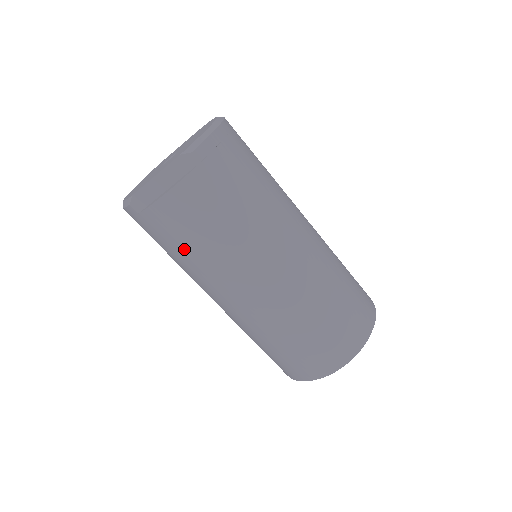
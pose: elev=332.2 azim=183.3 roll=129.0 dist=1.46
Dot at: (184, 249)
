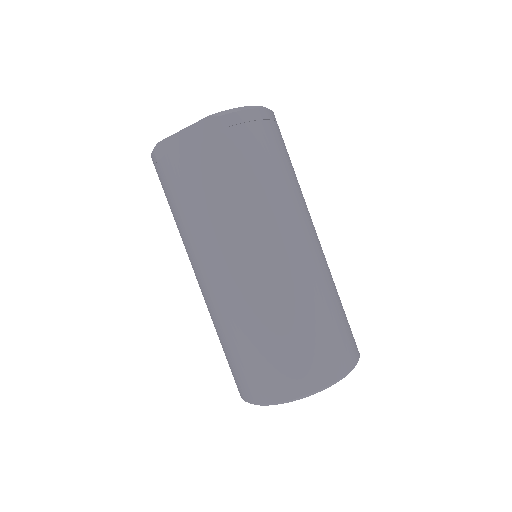
Dot at: (182, 208)
